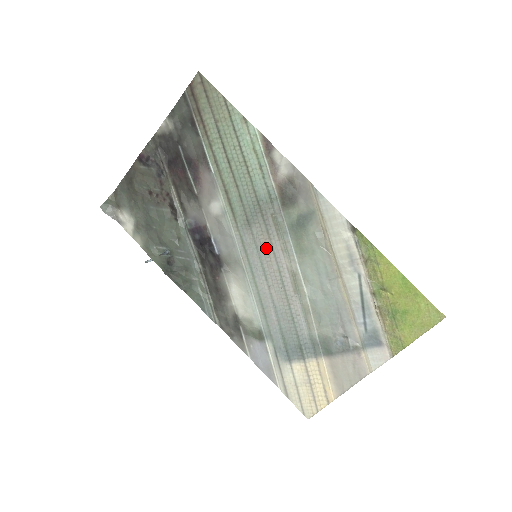
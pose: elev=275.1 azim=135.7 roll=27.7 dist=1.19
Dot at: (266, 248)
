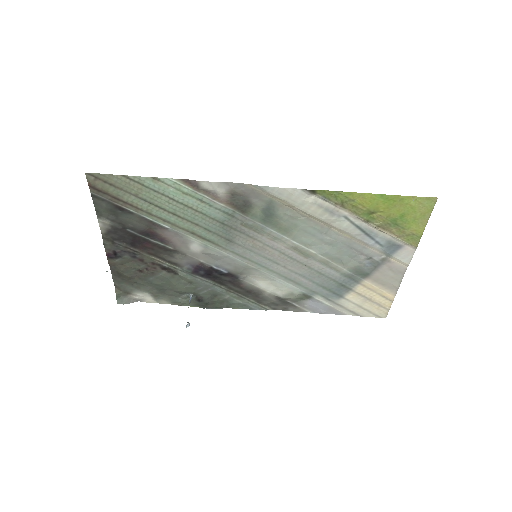
Dot at: (258, 247)
